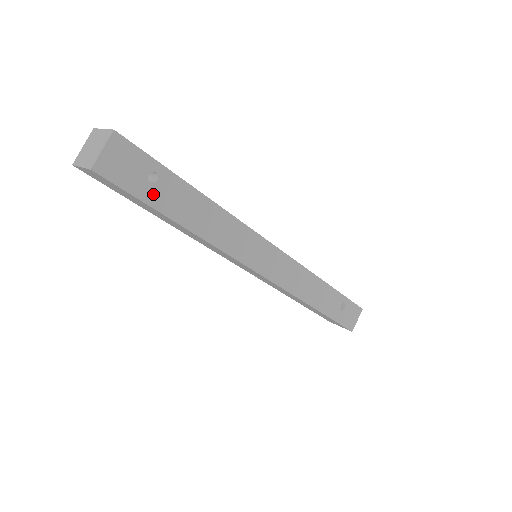
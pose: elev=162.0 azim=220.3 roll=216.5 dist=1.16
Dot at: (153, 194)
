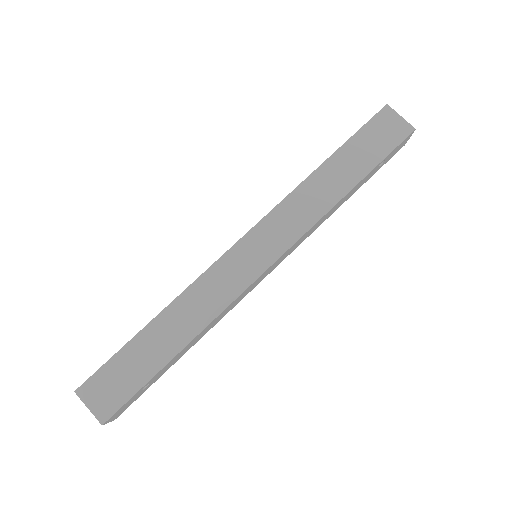
Dot at: (154, 381)
